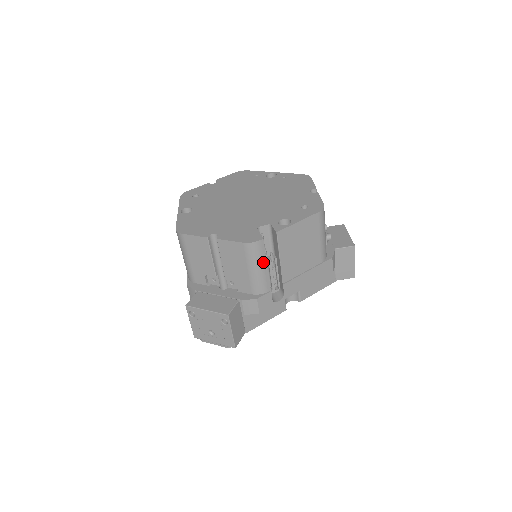
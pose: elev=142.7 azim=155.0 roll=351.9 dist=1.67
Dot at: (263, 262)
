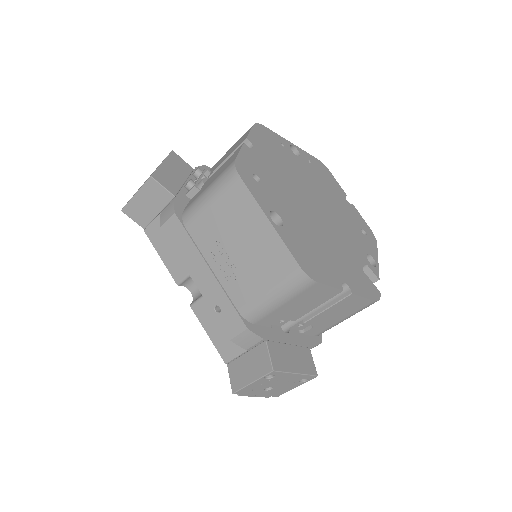
Dot at: occluded
